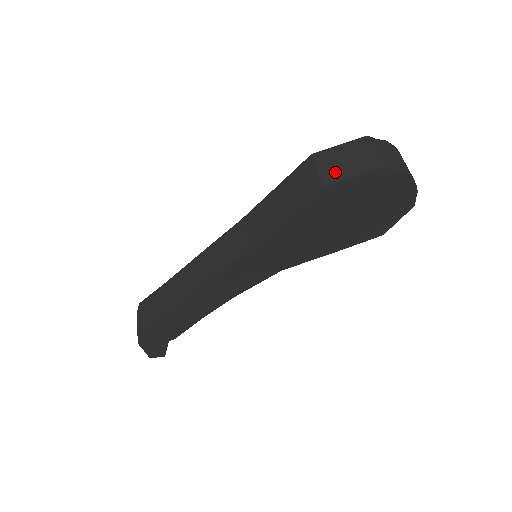
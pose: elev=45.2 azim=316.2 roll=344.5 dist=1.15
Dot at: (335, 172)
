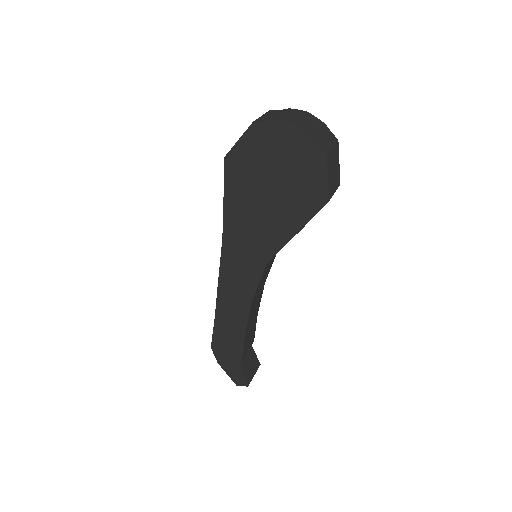
Dot at: occluded
